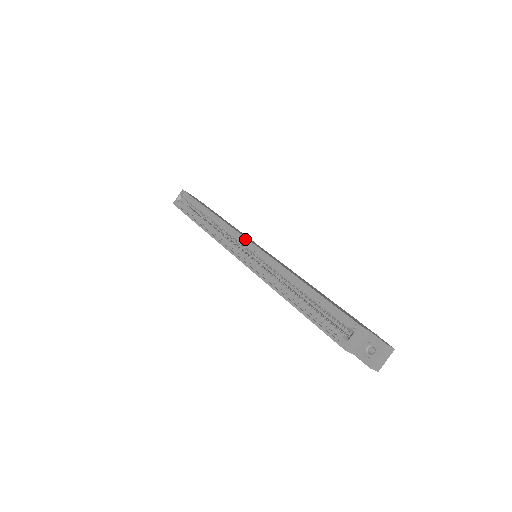
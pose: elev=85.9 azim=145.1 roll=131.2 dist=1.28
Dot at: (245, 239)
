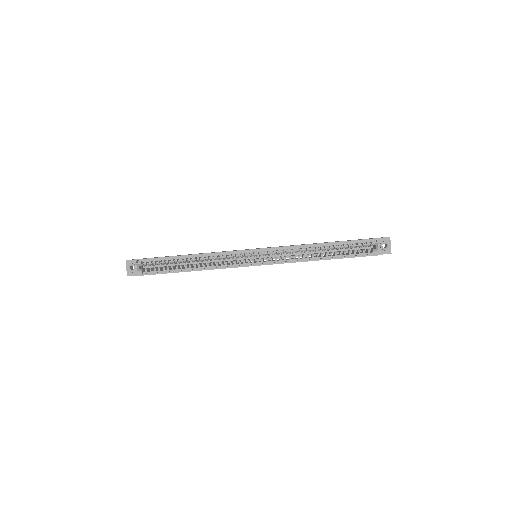
Dot at: (250, 251)
